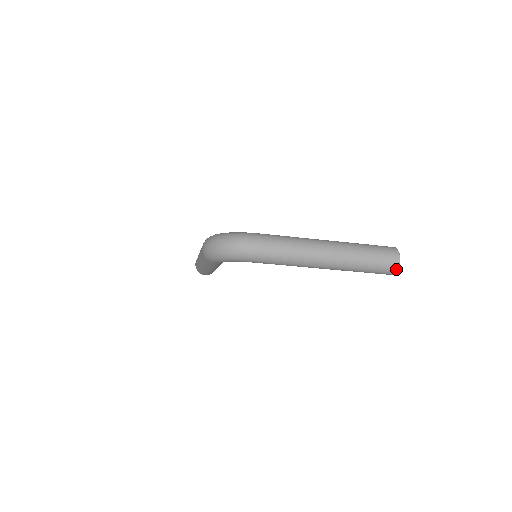
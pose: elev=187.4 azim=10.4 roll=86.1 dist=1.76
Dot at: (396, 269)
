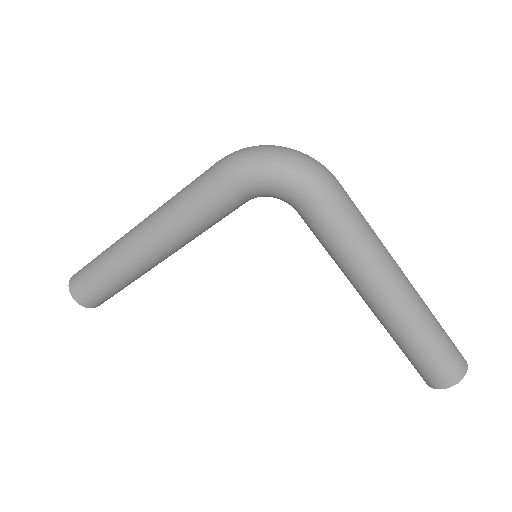
Dot at: (463, 374)
